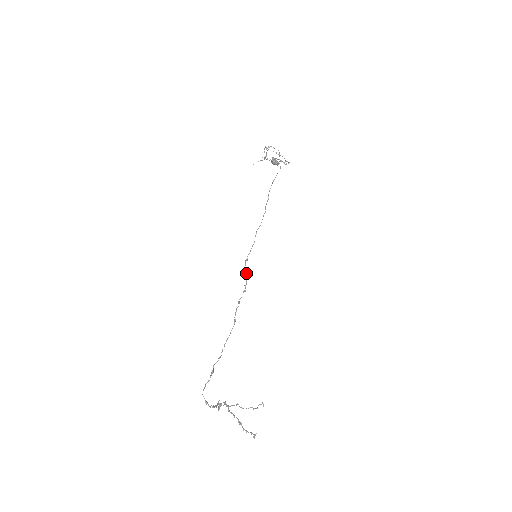
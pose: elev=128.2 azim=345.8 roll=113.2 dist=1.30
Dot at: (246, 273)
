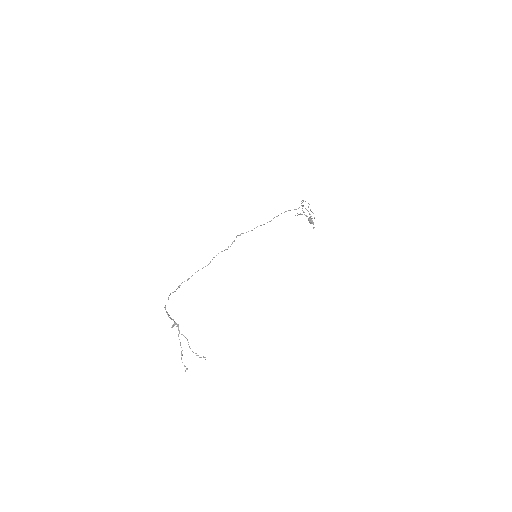
Dot at: (234, 241)
